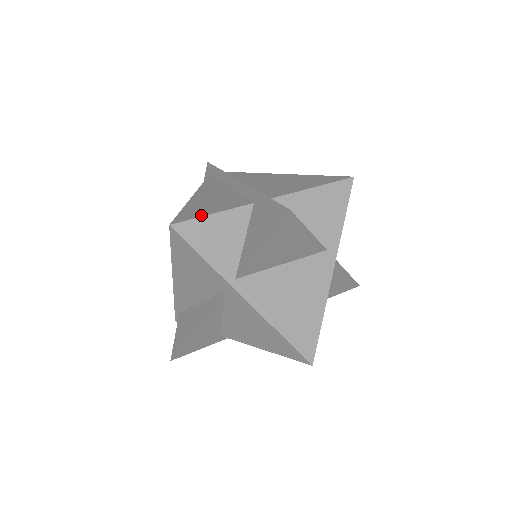
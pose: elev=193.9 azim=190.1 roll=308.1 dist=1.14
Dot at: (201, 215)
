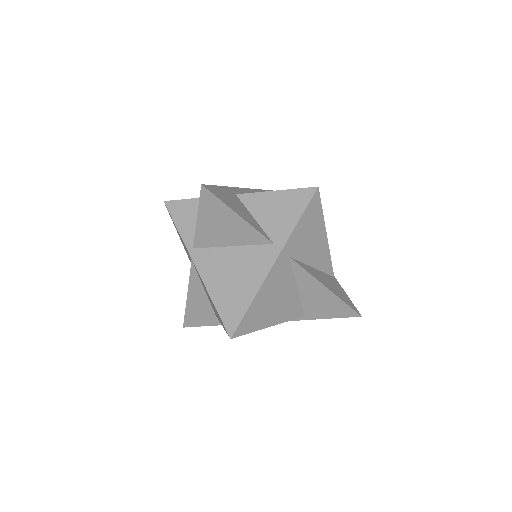
Dot at: (187, 199)
